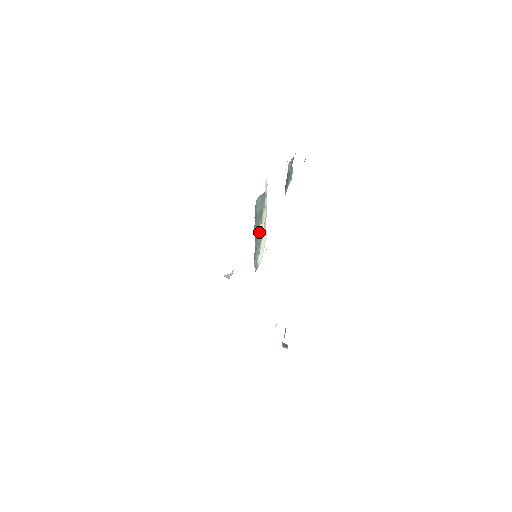
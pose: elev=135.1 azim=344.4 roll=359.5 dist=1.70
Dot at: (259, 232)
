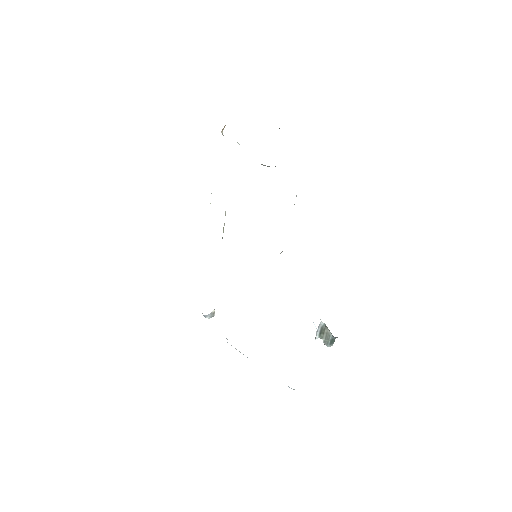
Dot at: occluded
